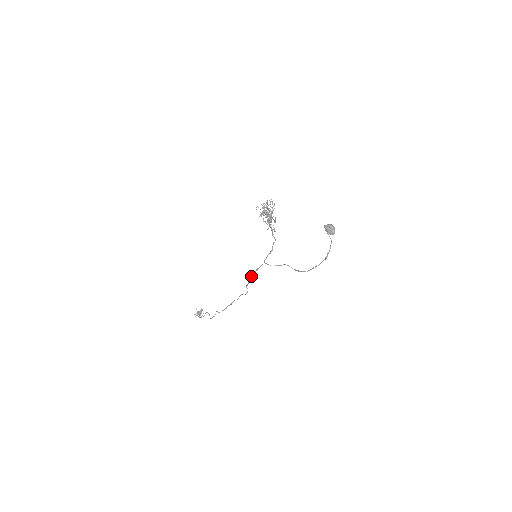
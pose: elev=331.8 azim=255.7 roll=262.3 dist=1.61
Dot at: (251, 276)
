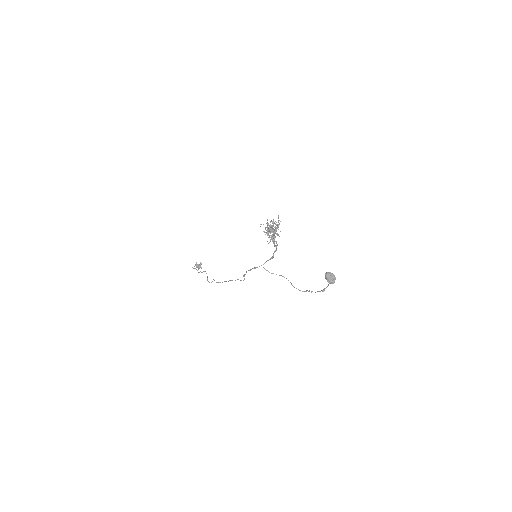
Dot at: (249, 270)
